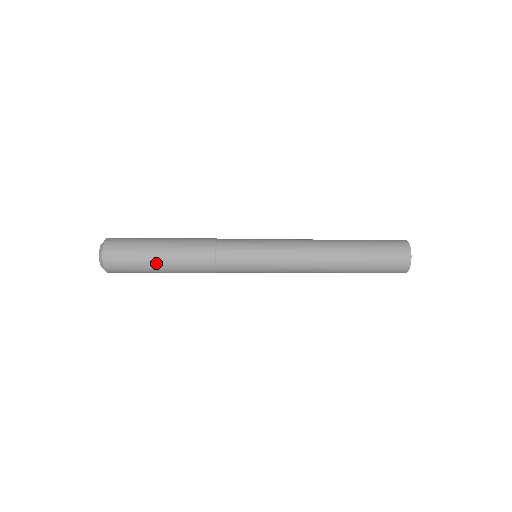
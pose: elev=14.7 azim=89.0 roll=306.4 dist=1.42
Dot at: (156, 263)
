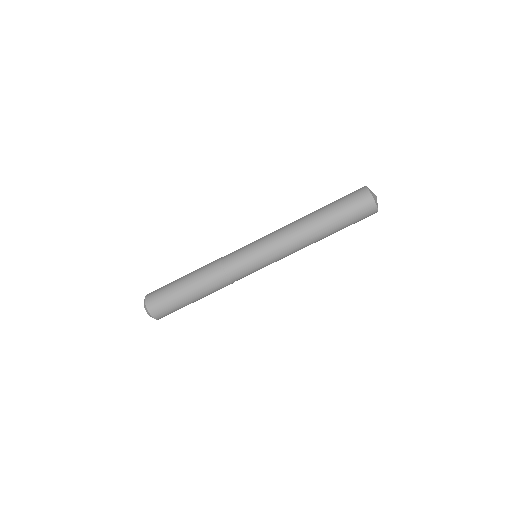
Dot at: (182, 291)
